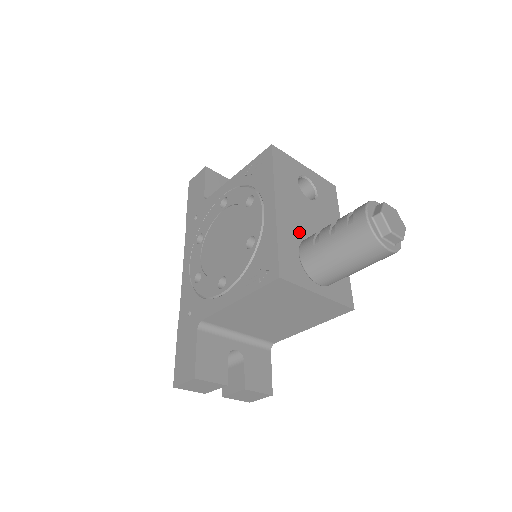
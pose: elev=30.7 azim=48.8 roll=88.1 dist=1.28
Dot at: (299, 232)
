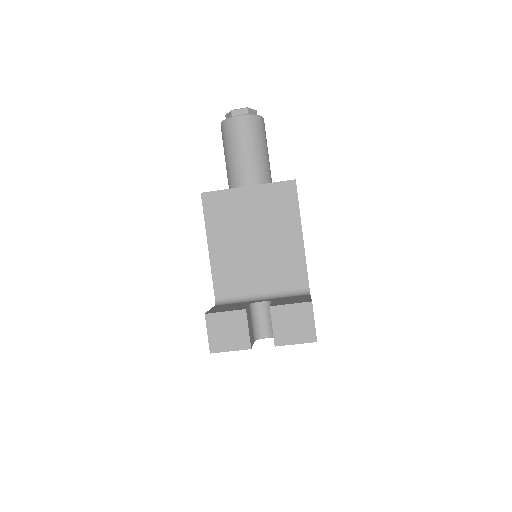
Dot at: occluded
